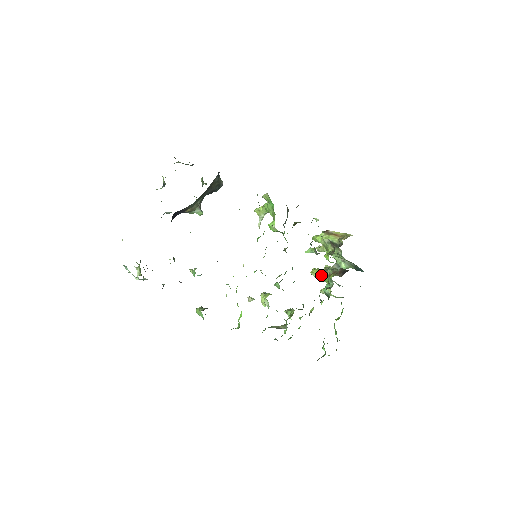
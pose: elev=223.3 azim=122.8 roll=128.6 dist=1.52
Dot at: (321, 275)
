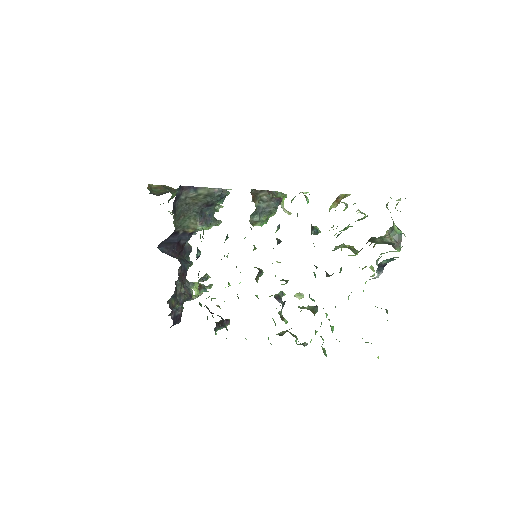
Dot at: occluded
